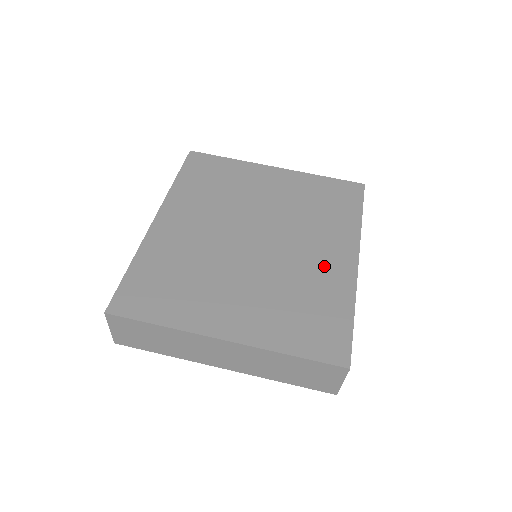
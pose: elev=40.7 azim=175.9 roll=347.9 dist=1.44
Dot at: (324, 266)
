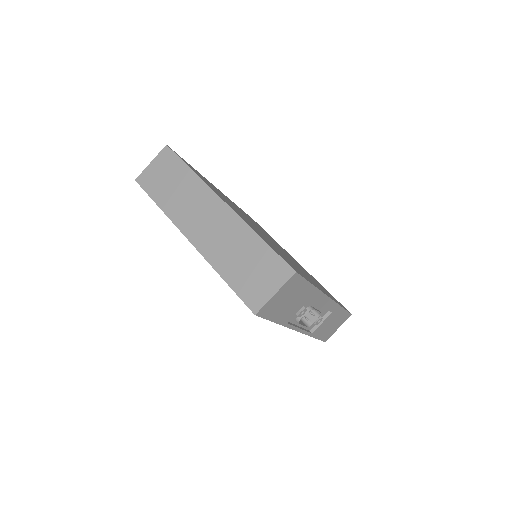
Dot at: (305, 274)
